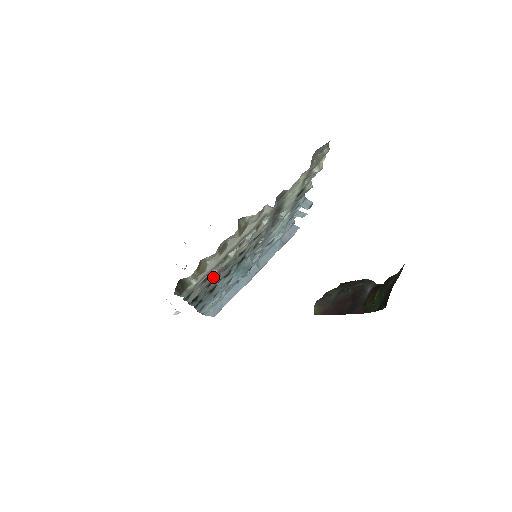
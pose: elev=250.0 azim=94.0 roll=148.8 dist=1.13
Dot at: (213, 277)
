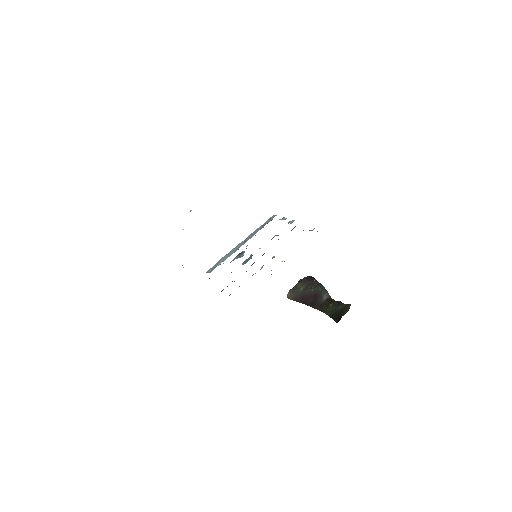
Dot at: occluded
